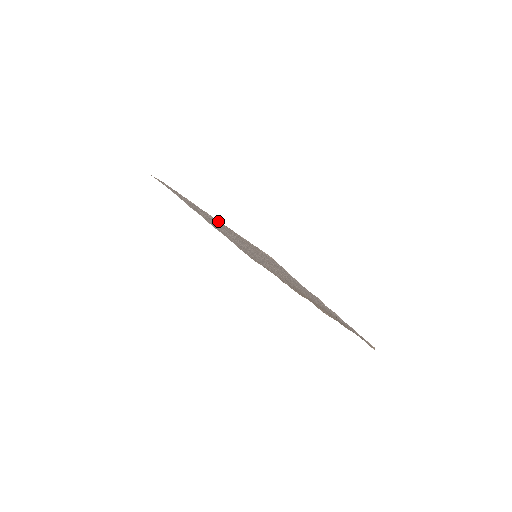
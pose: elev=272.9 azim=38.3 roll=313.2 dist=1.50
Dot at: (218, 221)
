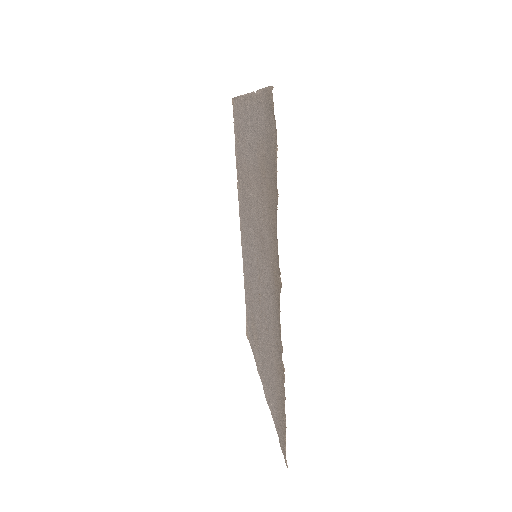
Dot at: (238, 189)
